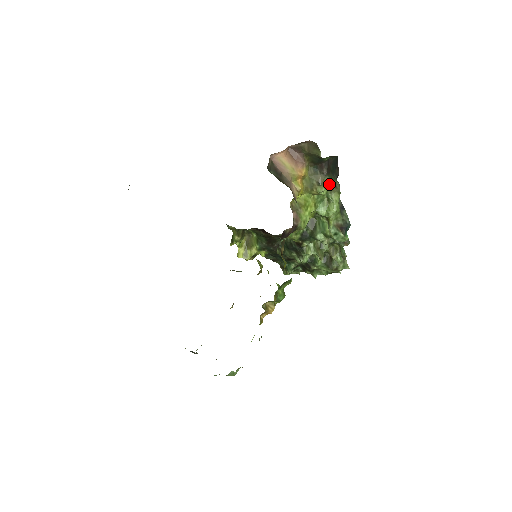
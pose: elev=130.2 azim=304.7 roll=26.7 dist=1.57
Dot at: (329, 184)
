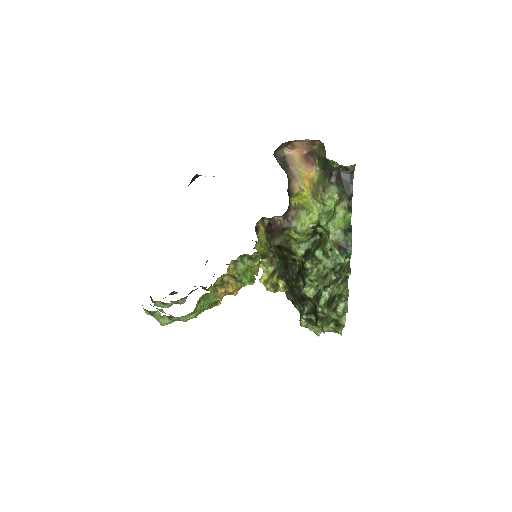
Dot at: (337, 196)
